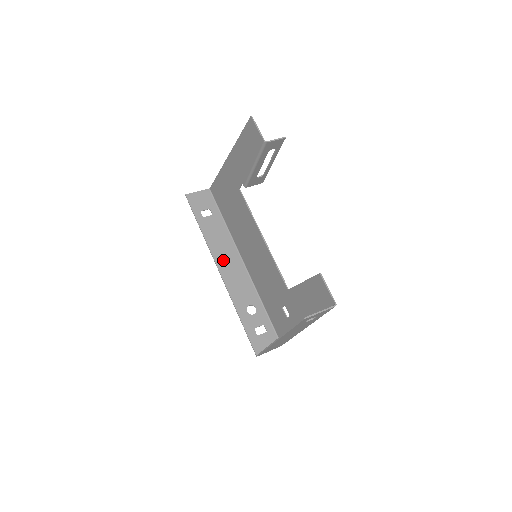
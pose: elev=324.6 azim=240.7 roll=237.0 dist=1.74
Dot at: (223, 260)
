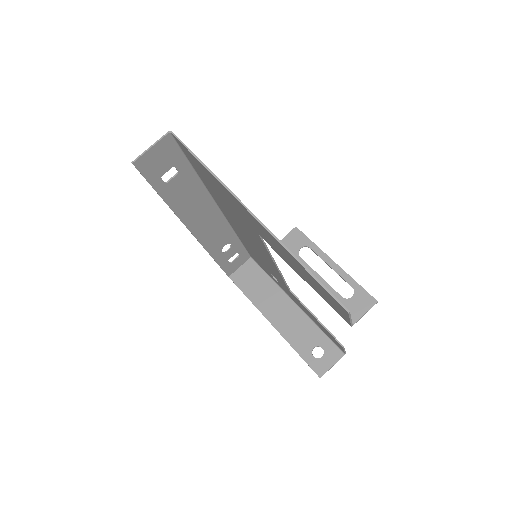
Dot at: (197, 221)
